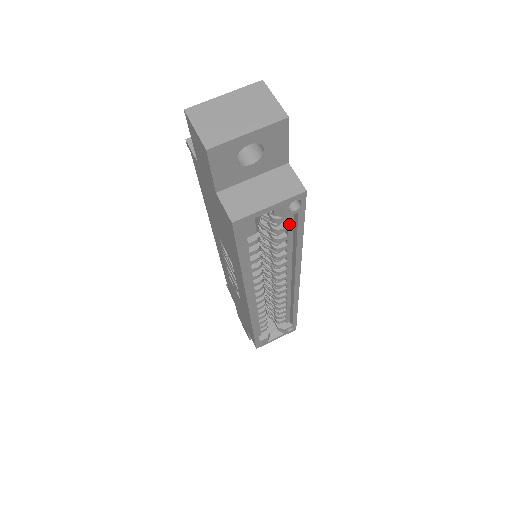
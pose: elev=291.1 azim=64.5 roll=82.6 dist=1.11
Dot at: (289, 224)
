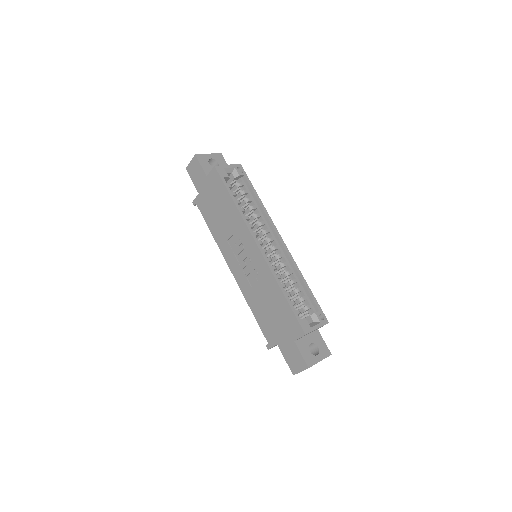
Dot at: (247, 189)
